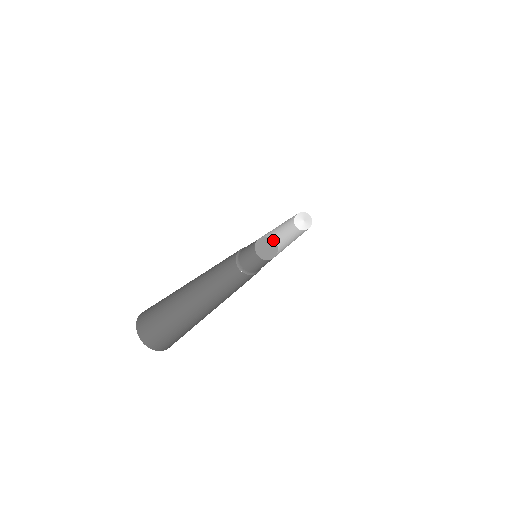
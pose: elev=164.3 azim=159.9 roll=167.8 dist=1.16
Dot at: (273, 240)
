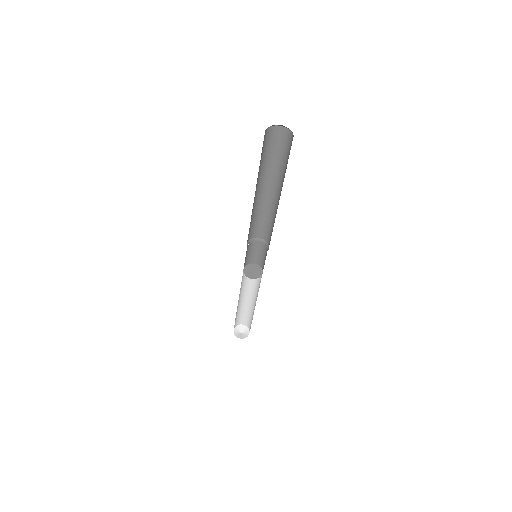
Dot at: (251, 264)
